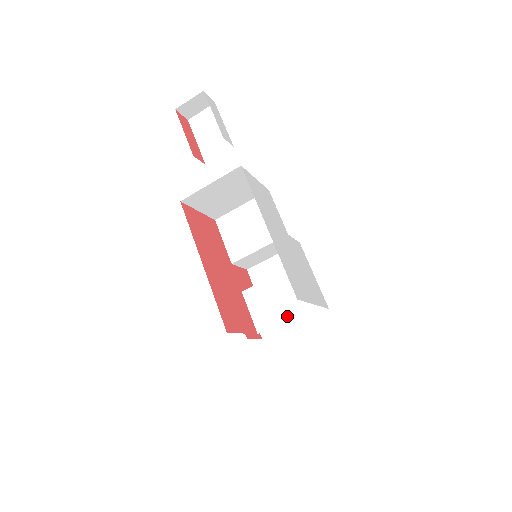
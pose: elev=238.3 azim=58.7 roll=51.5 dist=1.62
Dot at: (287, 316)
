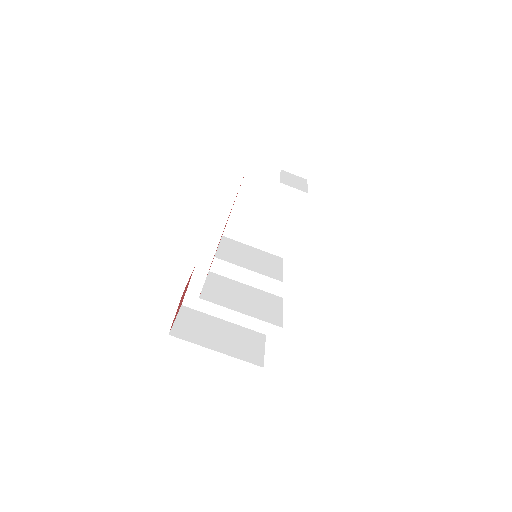
Dot at: (243, 310)
